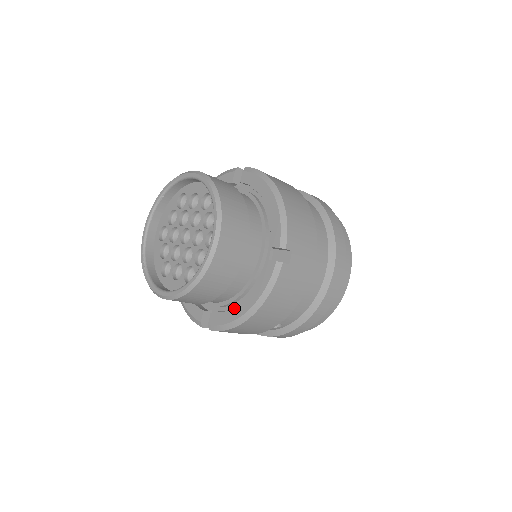
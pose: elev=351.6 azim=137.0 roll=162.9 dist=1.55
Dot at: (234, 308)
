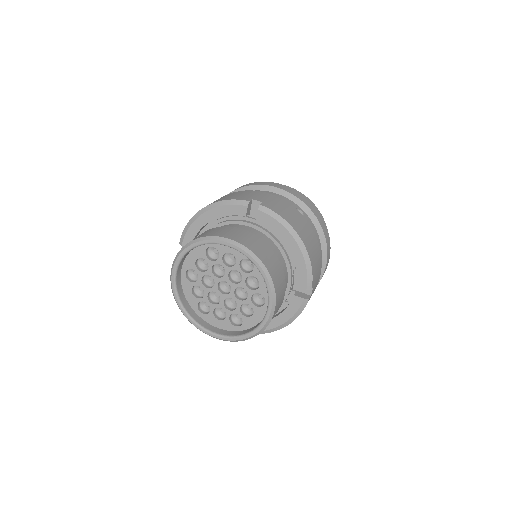
Dot at: occluded
